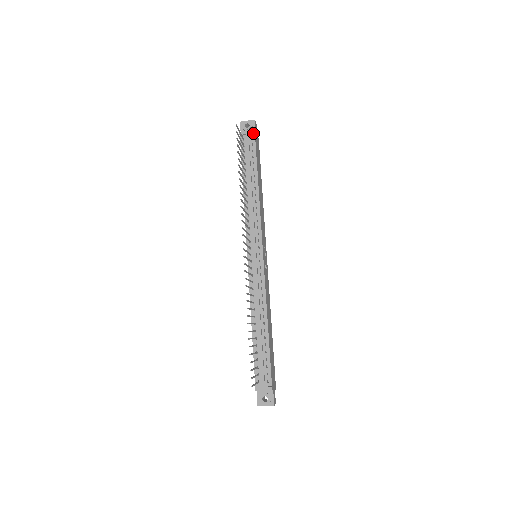
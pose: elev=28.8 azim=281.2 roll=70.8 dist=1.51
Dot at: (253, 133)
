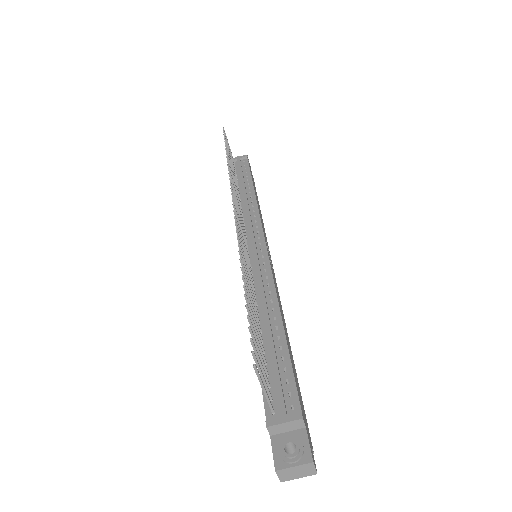
Dot at: (245, 157)
